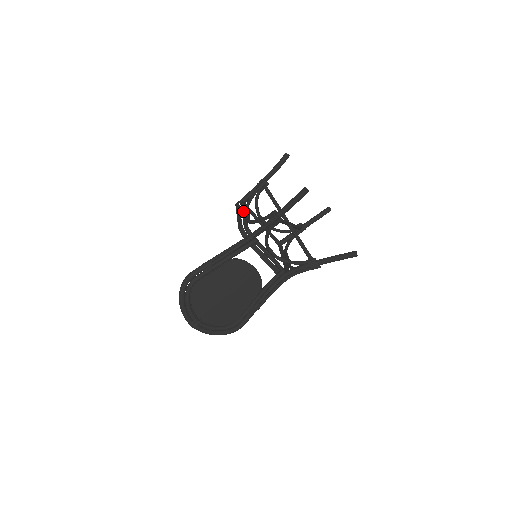
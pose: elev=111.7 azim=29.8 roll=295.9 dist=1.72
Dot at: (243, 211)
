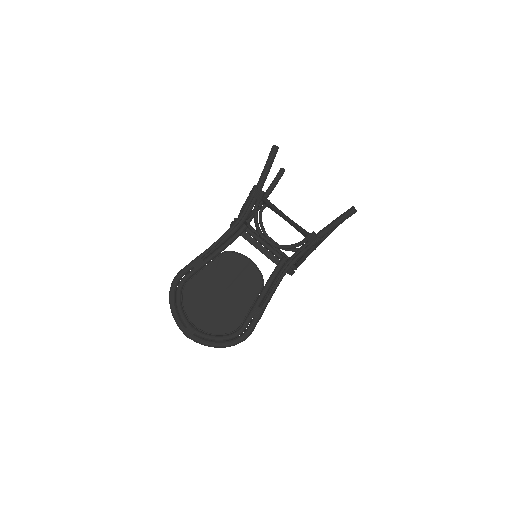
Dot at: occluded
